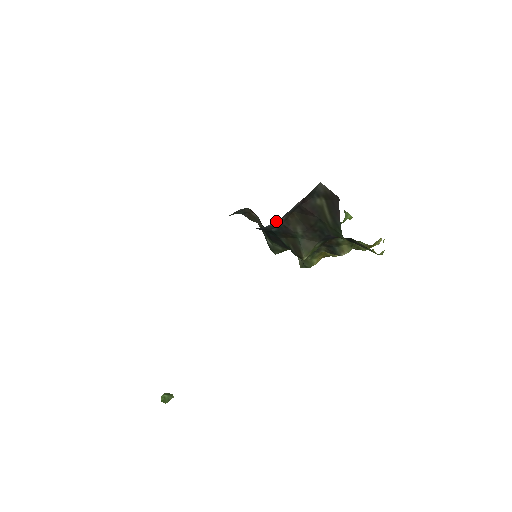
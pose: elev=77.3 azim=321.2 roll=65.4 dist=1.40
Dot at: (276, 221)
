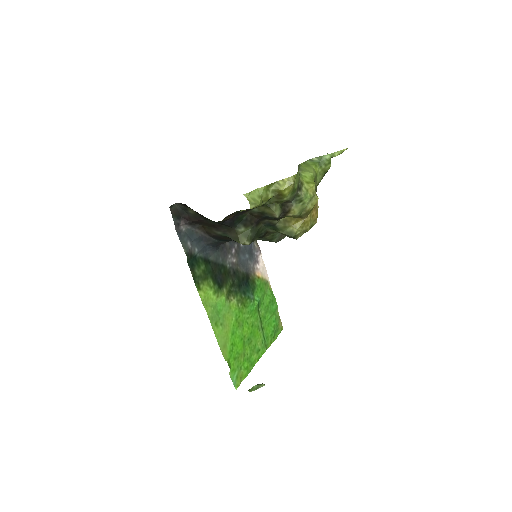
Dot at: (203, 238)
